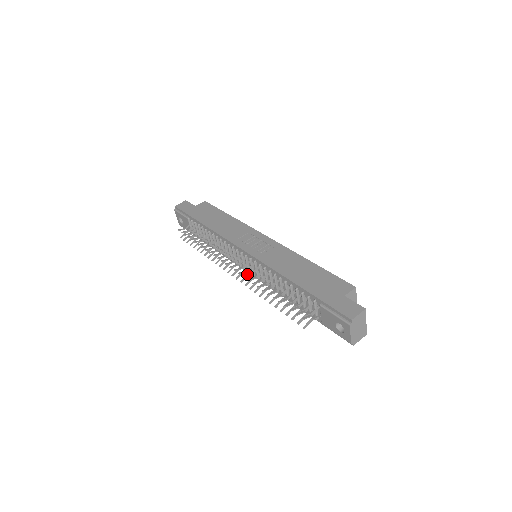
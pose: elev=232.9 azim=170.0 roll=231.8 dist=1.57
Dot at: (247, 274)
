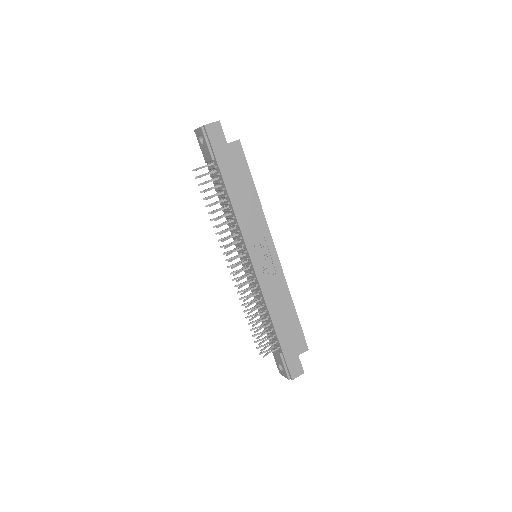
Dot at: (241, 276)
